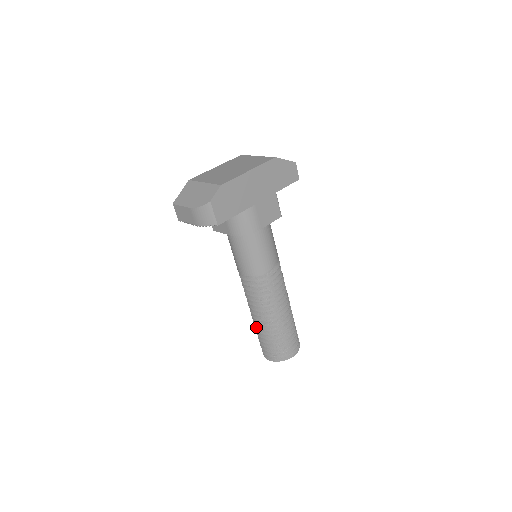
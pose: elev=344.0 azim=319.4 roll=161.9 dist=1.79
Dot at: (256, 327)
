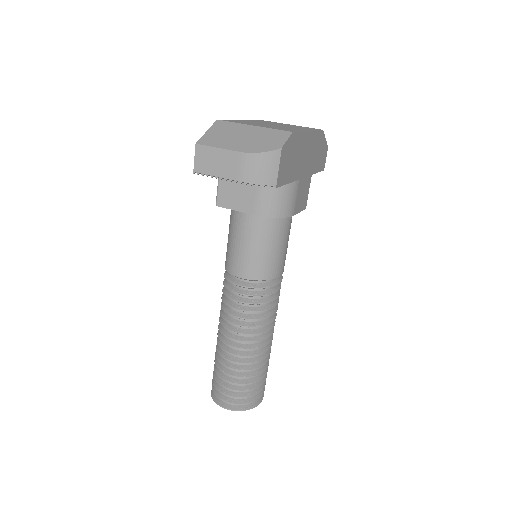
Dot at: (226, 358)
